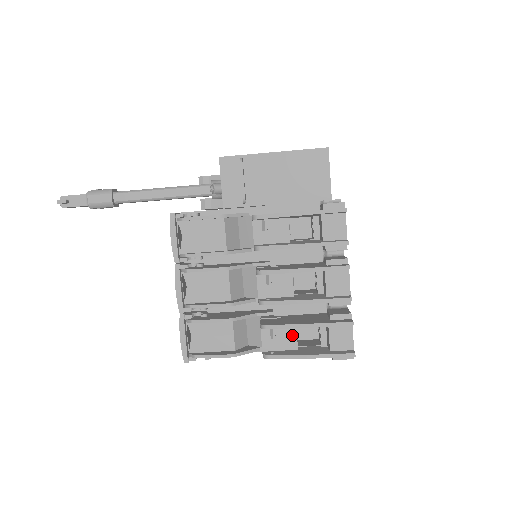
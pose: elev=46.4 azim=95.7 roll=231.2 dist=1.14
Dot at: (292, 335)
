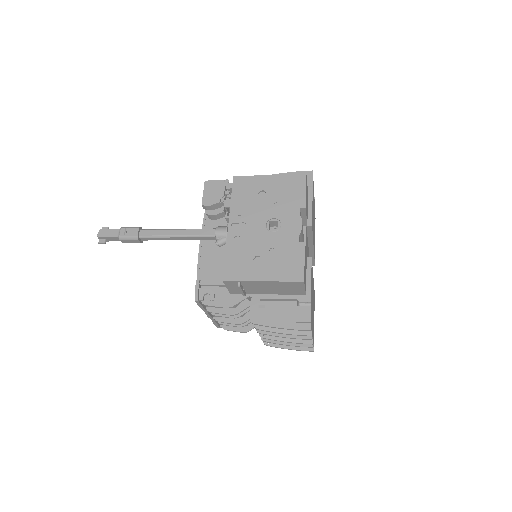
Dot at: occluded
